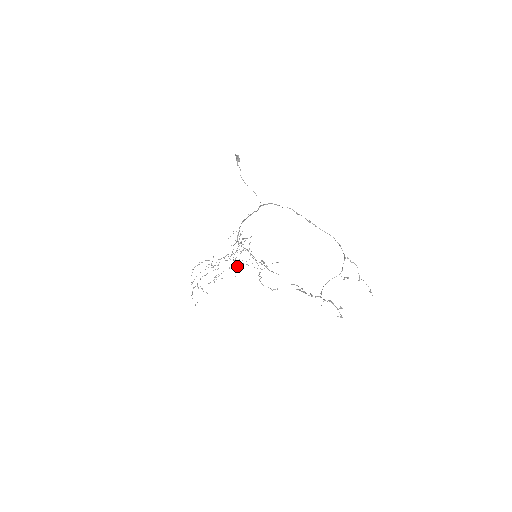
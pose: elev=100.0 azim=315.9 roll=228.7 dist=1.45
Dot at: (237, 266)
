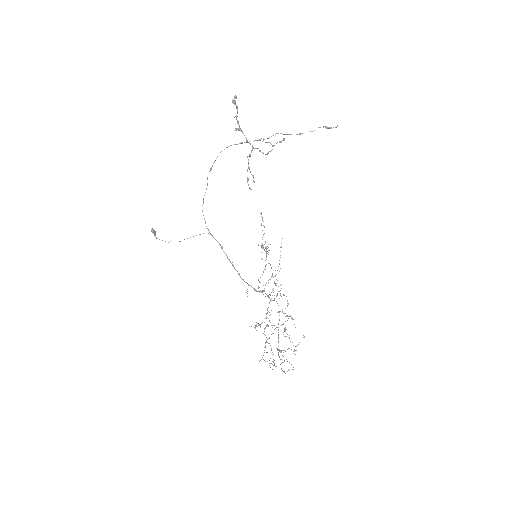
Dot at: occluded
